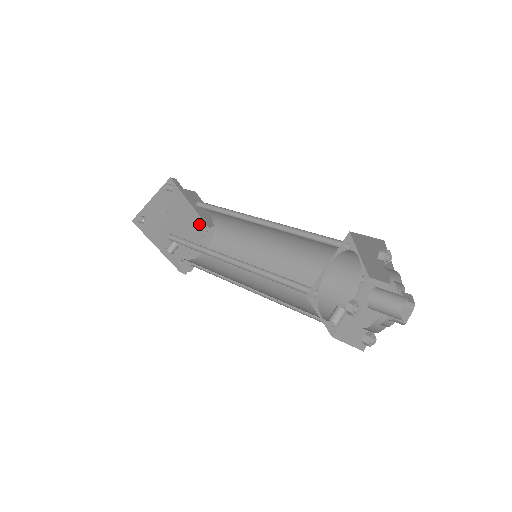
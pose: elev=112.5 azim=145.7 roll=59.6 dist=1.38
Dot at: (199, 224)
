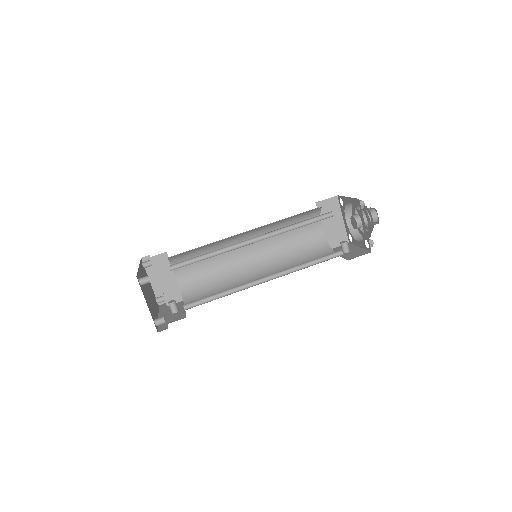
Dot at: (142, 267)
